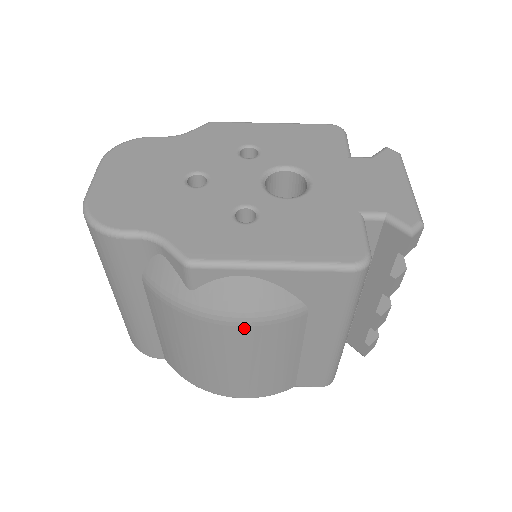
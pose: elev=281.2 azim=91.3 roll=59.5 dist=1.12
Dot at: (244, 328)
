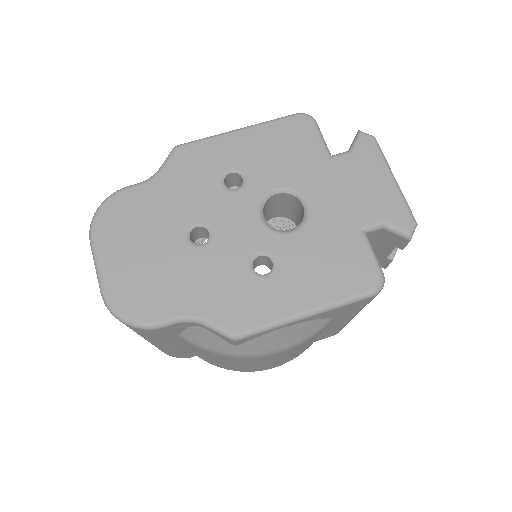
Dot at: (285, 351)
